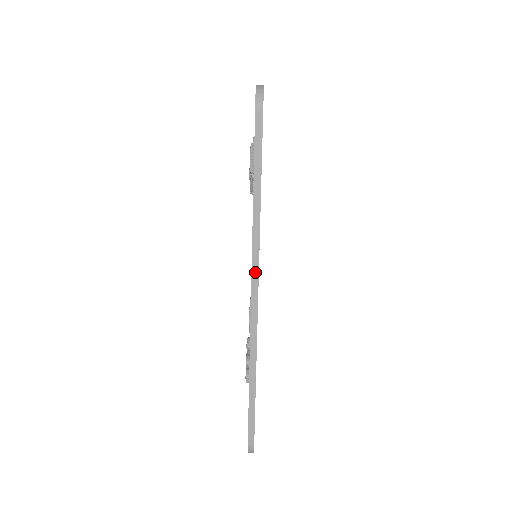
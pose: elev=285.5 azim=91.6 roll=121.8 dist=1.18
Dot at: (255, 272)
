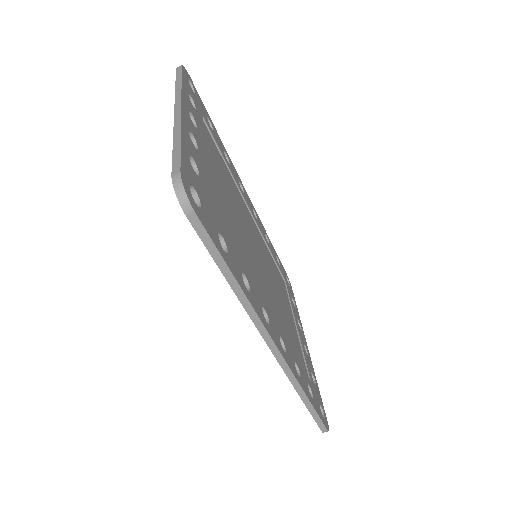
Dot at: (265, 336)
